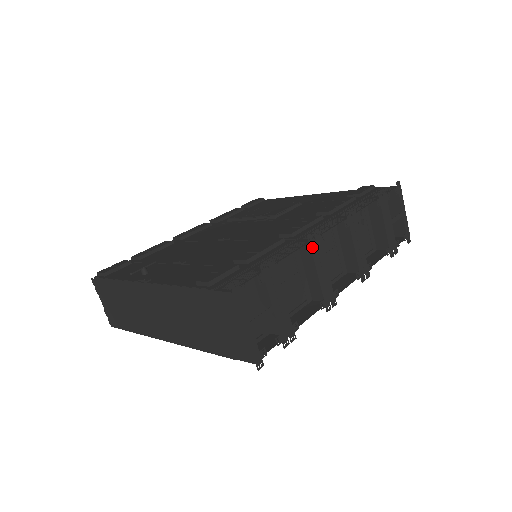
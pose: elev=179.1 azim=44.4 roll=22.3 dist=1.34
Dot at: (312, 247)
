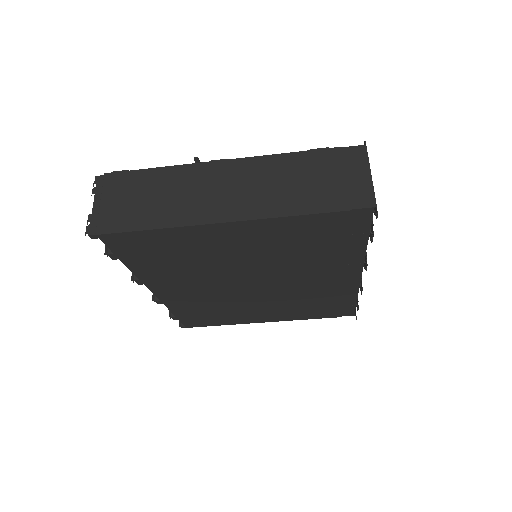
Dot at: occluded
